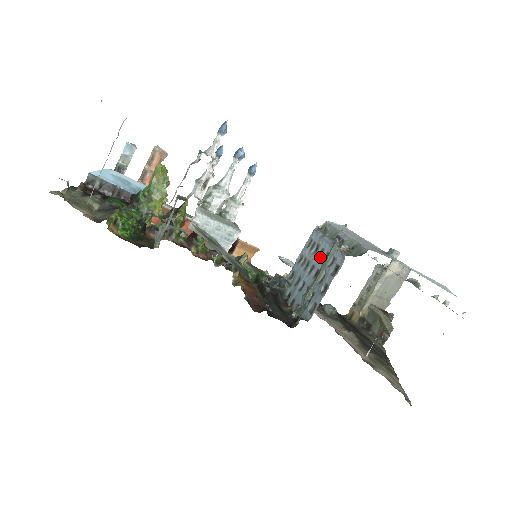
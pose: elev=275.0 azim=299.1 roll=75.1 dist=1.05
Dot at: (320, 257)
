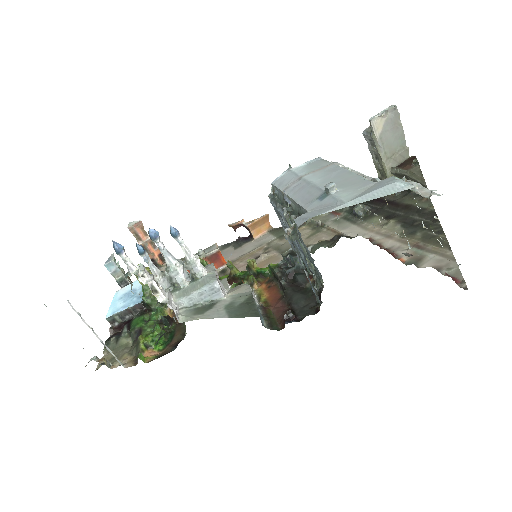
Dot at: occluded
